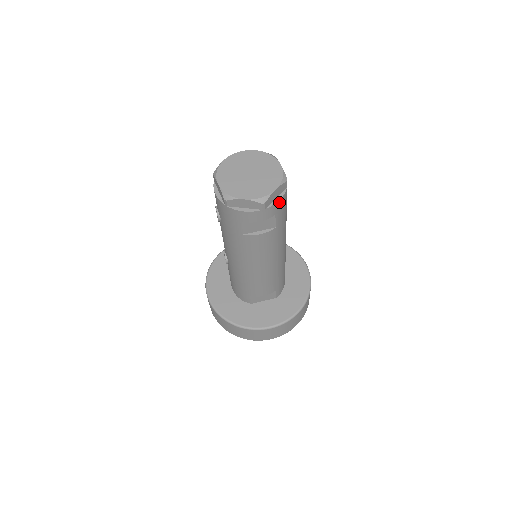
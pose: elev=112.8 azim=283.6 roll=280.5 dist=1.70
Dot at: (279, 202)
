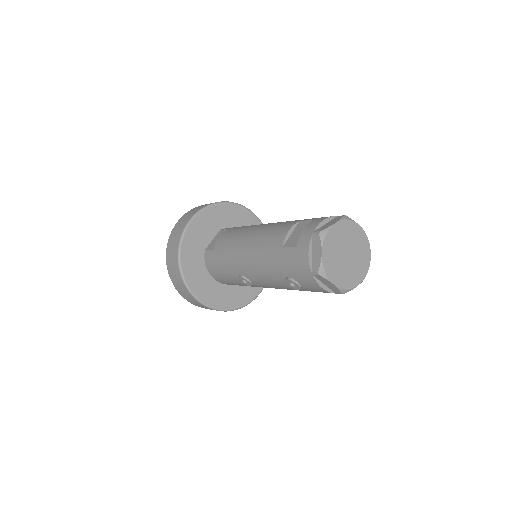
Dot at: occluded
